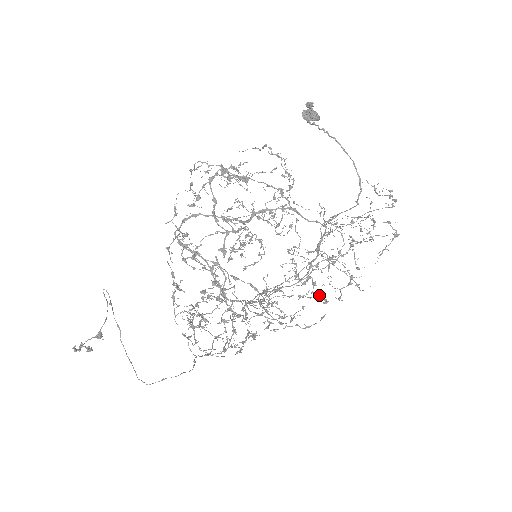
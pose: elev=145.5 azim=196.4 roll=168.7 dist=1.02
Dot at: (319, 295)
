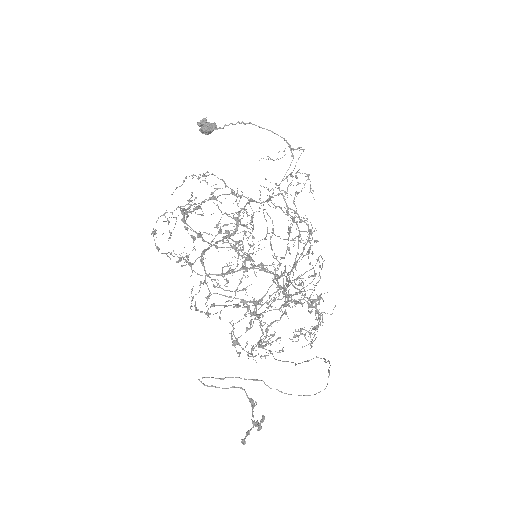
Dot at: (317, 240)
